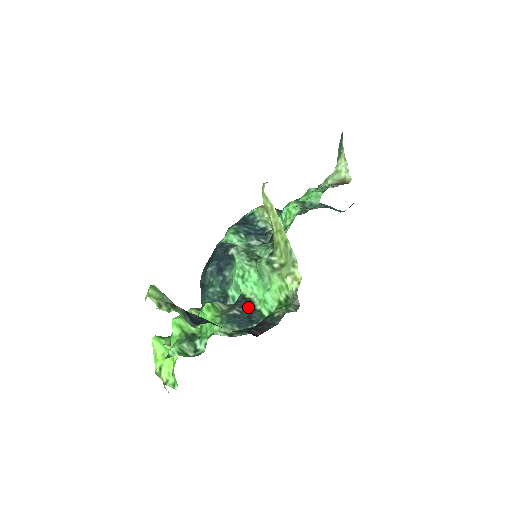
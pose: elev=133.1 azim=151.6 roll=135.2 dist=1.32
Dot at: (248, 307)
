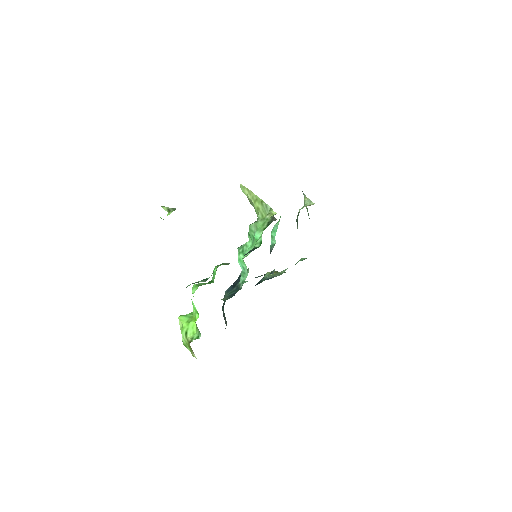
Dot at: occluded
